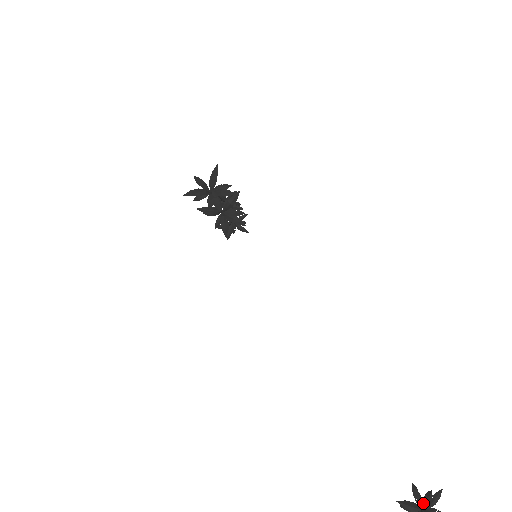
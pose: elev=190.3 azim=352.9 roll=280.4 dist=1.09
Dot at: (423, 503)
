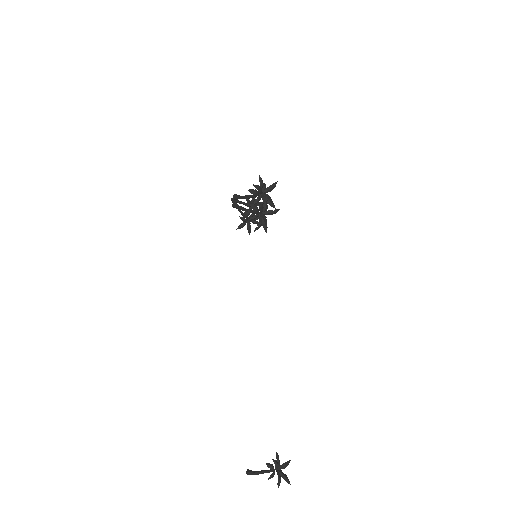
Dot at: occluded
